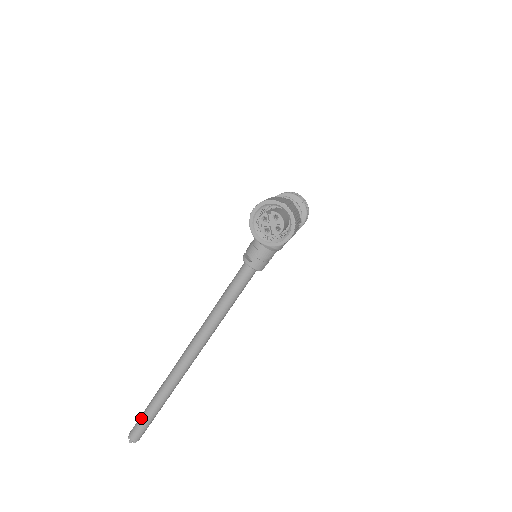
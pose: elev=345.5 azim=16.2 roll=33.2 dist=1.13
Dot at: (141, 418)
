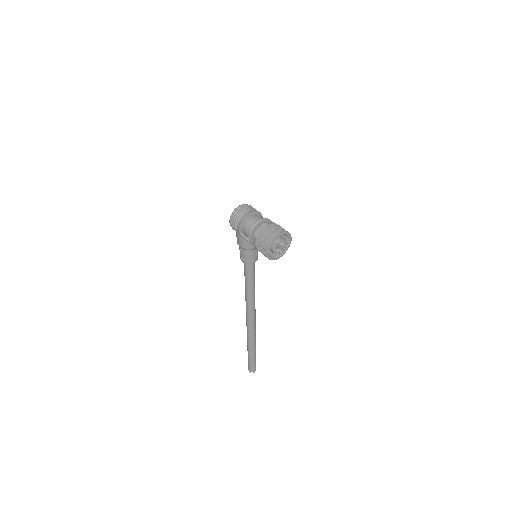
Dot at: (252, 361)
